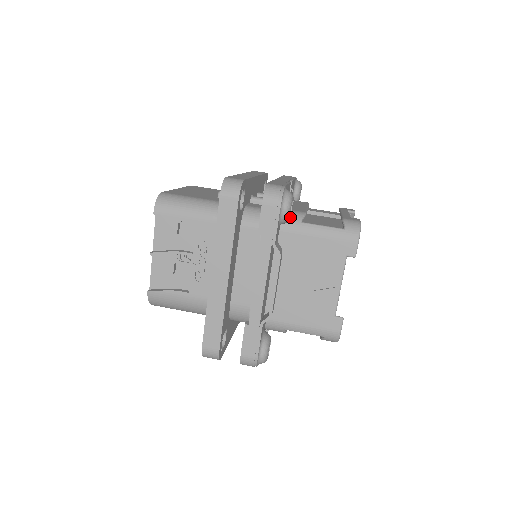
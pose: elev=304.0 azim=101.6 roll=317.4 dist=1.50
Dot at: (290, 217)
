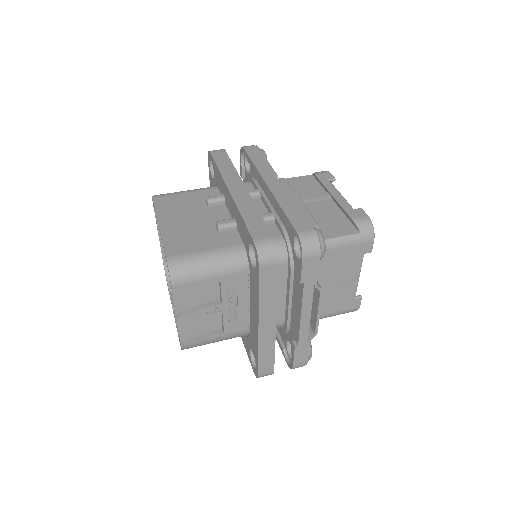
Dot at: occluded
